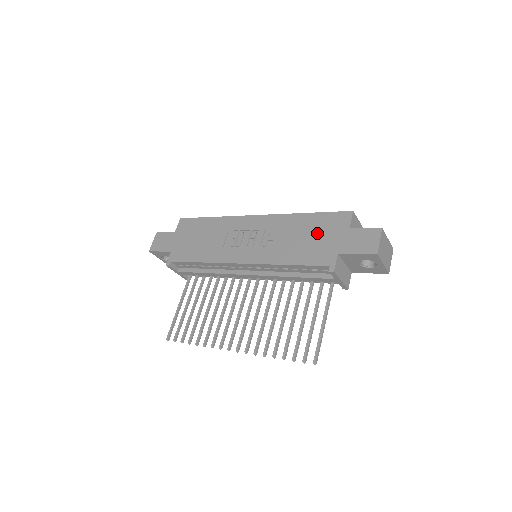
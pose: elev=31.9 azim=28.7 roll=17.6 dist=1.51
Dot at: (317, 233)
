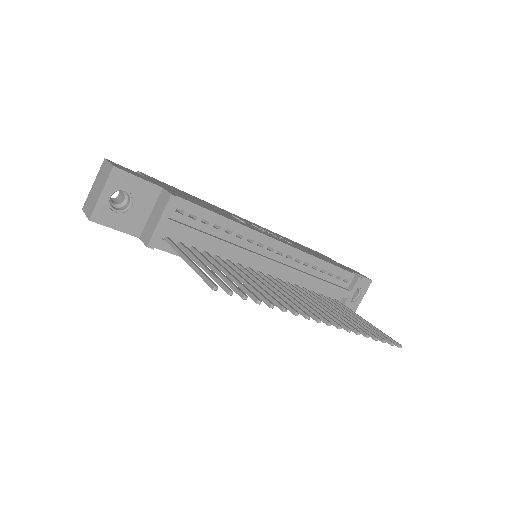
Dot at: (319, 254)
